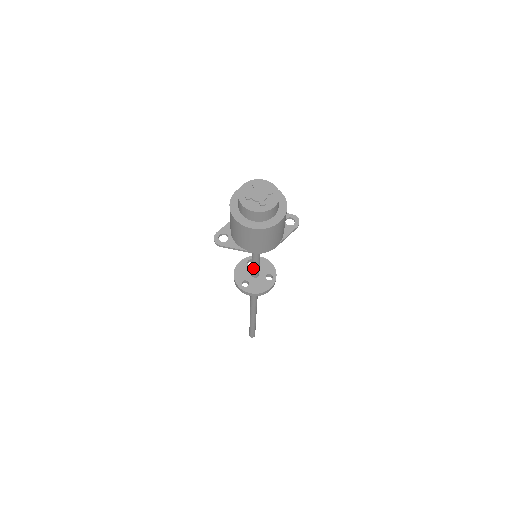
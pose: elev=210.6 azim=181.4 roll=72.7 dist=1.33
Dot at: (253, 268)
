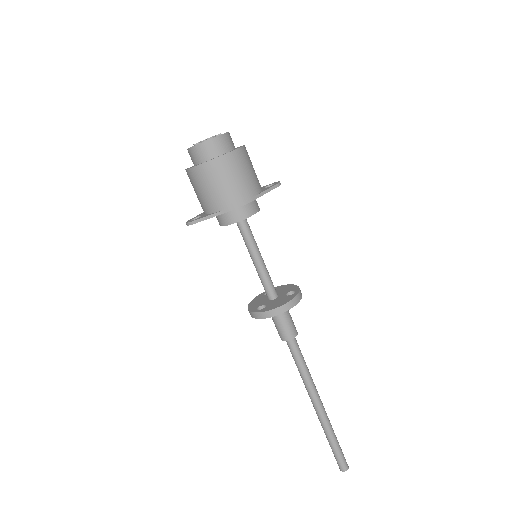
Dot at: (262, 279)
